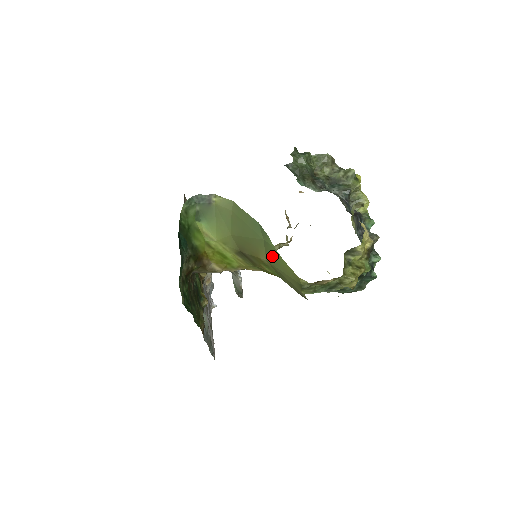
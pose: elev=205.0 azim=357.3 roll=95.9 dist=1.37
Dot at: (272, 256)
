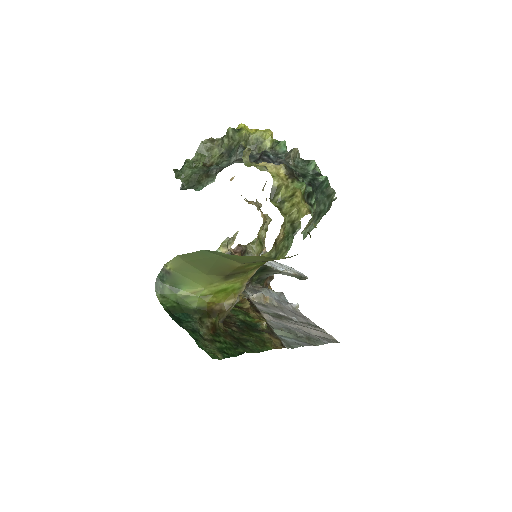
Dot at: (237, 259)
